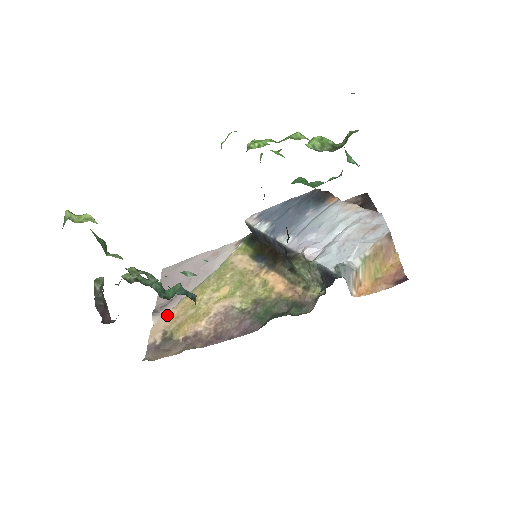
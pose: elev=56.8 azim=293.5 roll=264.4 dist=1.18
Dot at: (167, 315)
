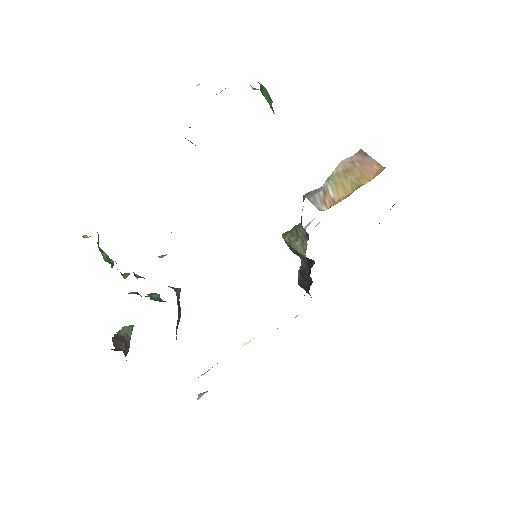
Dot at: occluded
